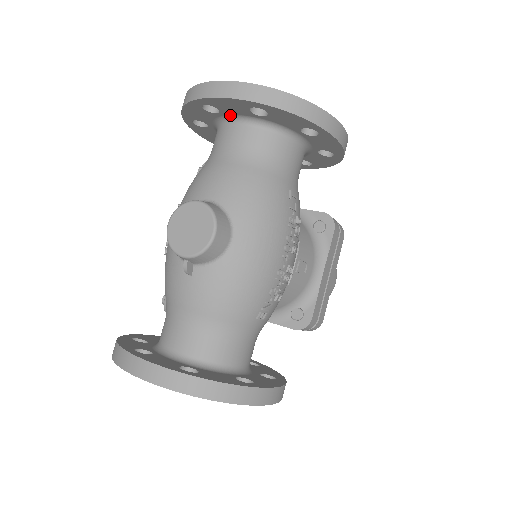
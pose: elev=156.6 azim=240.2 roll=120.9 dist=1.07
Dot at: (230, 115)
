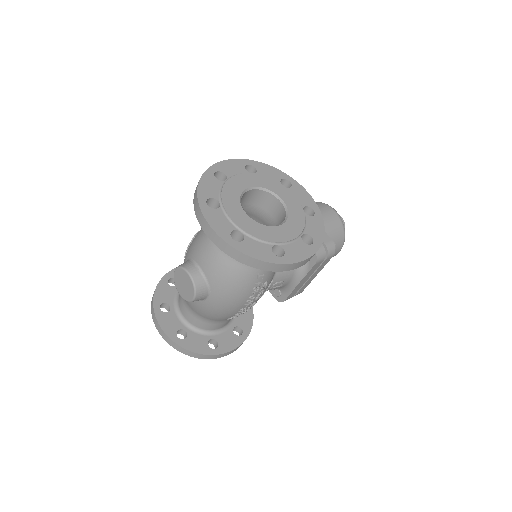
Dot at: occluded
